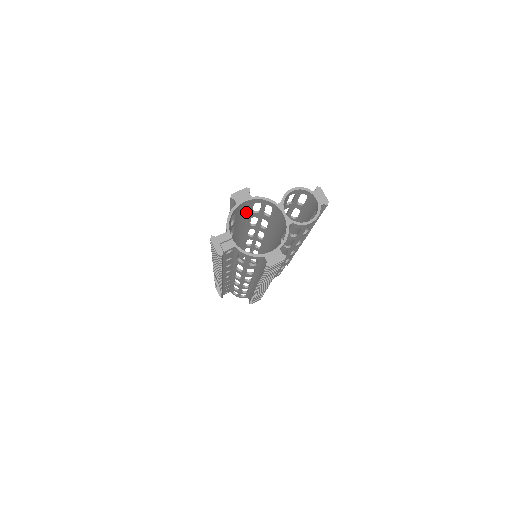
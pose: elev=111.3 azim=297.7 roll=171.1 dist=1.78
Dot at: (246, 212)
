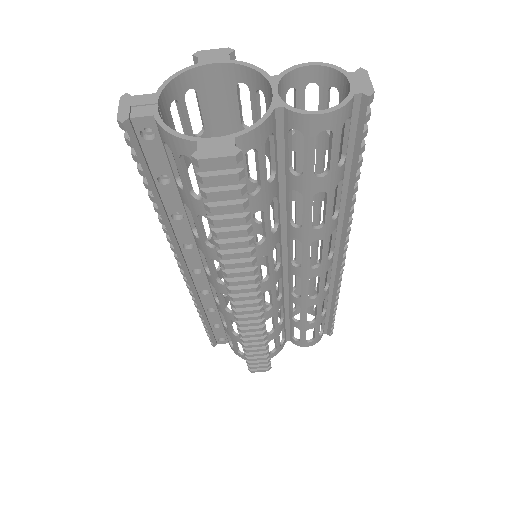
Dot at: (229, 119)
